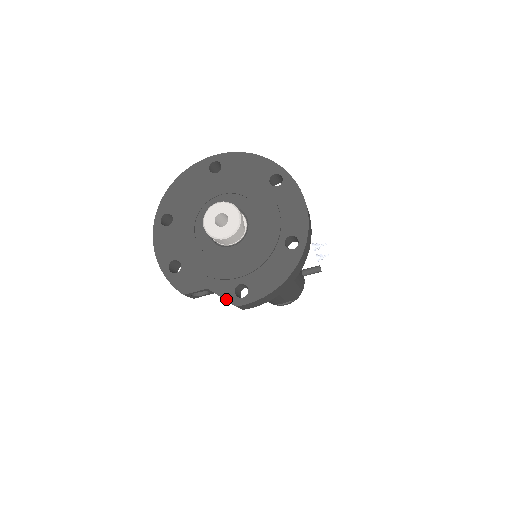
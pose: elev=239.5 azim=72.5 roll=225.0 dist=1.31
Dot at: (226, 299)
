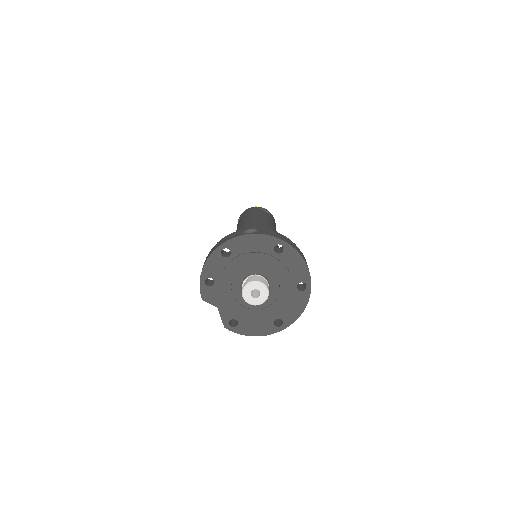
Dot at: (223, 320)
